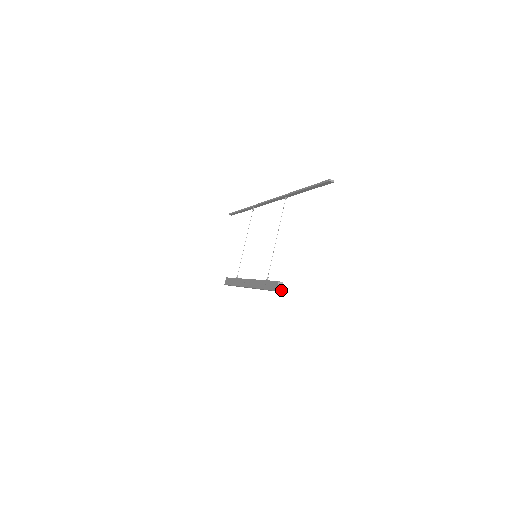
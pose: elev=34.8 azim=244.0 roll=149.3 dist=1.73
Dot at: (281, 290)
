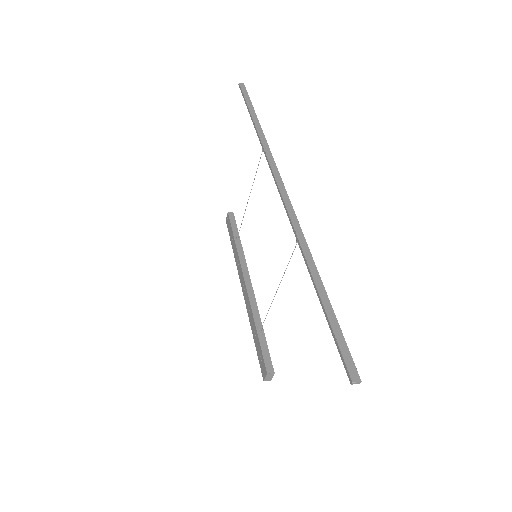
Dot at: (271, 379)
